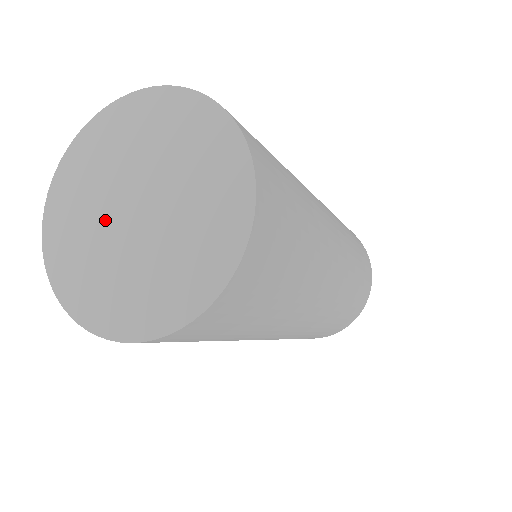
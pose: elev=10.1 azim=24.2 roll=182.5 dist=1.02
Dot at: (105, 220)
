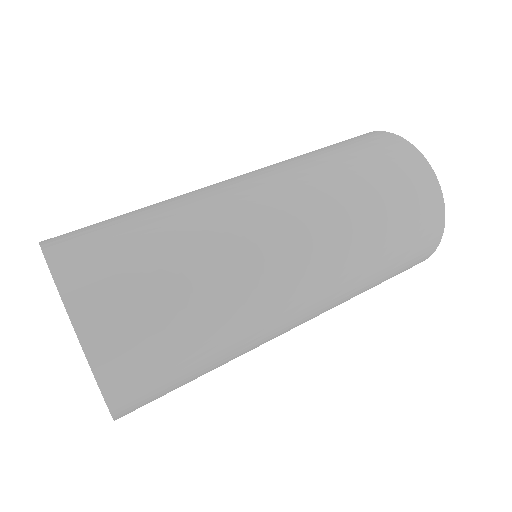
Dot at: occluded
